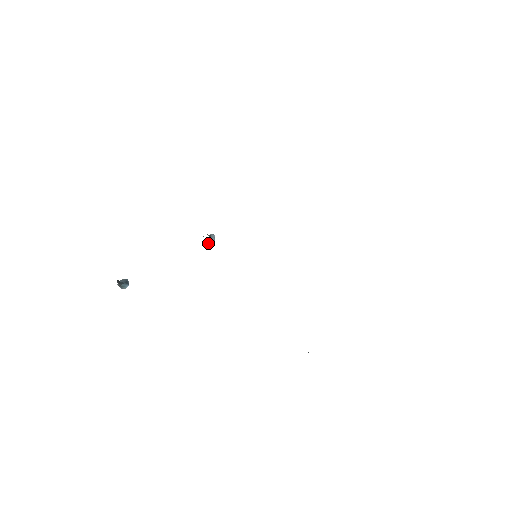
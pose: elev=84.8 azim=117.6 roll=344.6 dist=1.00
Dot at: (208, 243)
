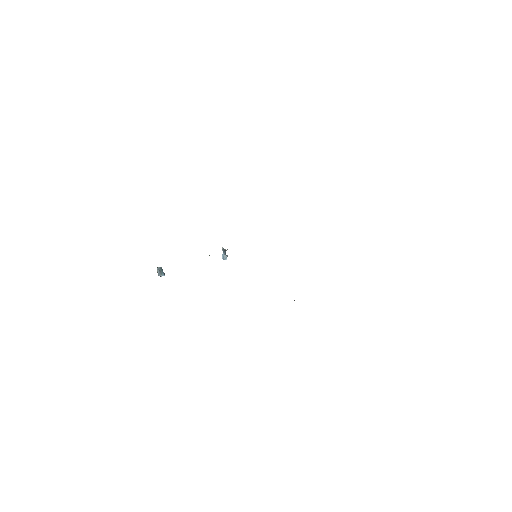
Dot at: (223, 259)
